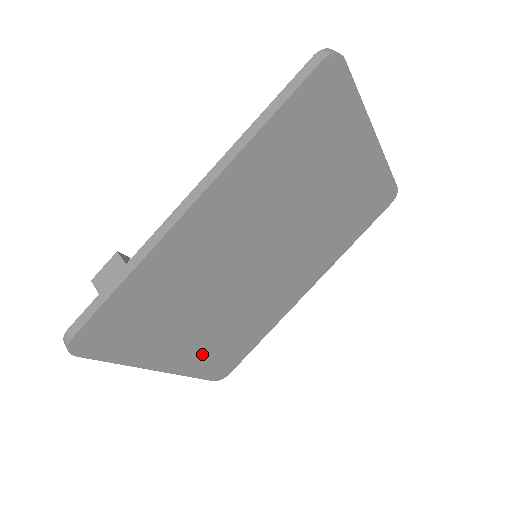
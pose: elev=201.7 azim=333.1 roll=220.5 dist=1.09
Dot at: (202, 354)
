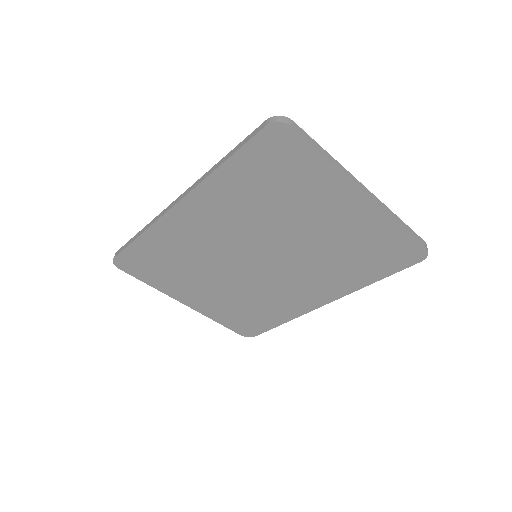
Dot at: (221, 309)
